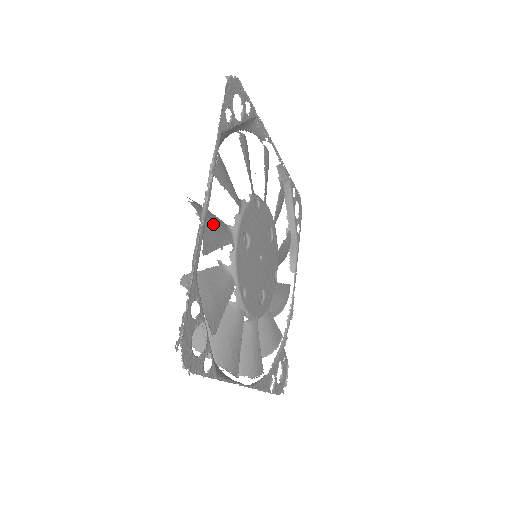
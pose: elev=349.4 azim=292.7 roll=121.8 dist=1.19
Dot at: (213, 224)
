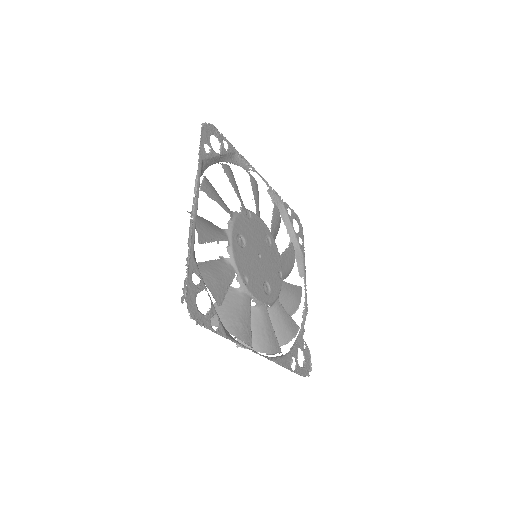
Dot at: (207, 225)
